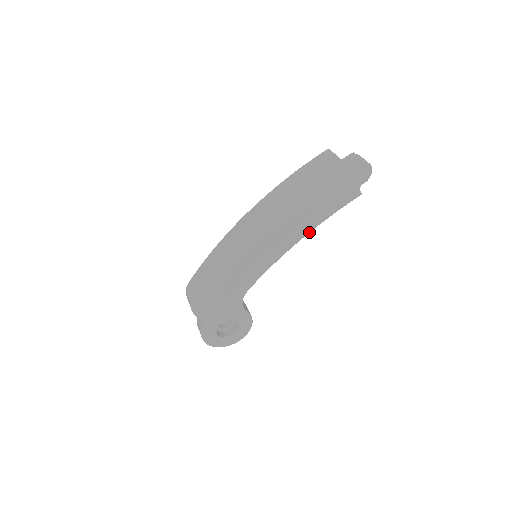
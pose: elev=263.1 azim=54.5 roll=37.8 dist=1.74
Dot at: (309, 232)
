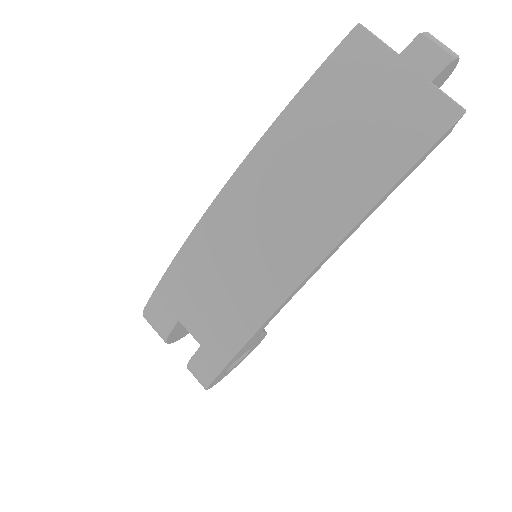
Dot at: (362, 222)
